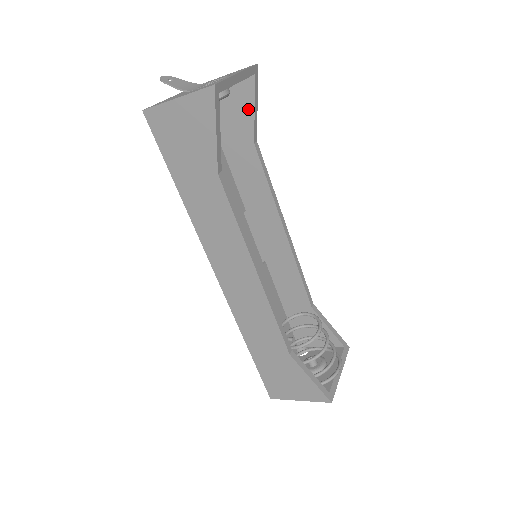
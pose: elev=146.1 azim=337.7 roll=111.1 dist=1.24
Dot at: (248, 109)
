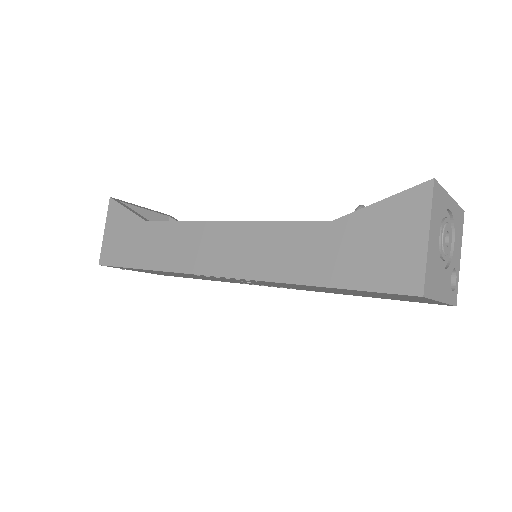
Dot at: occluded
